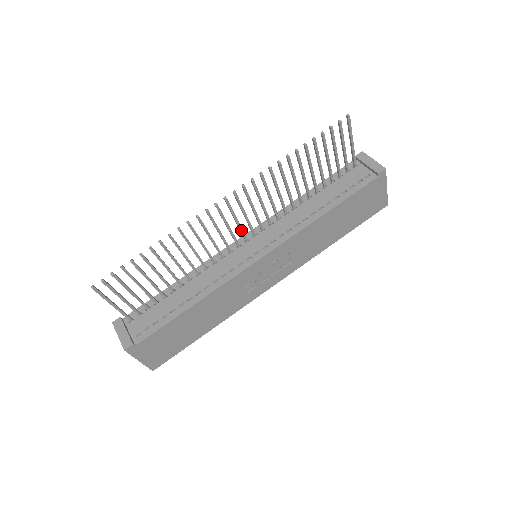
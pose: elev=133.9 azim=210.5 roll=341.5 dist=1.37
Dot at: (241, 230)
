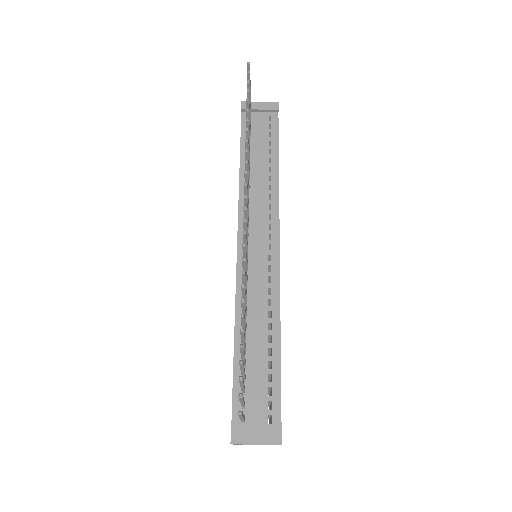
Dot at: (247, 237)
